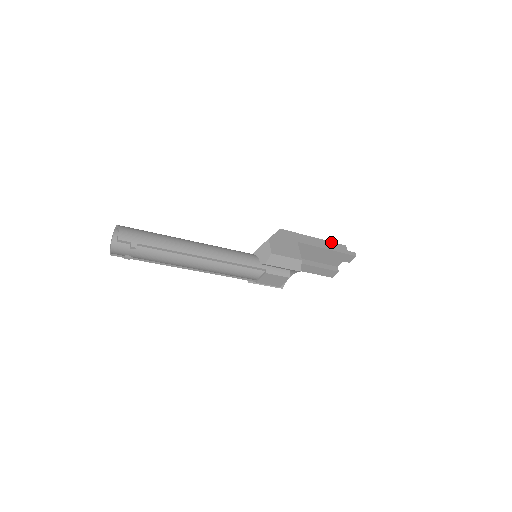
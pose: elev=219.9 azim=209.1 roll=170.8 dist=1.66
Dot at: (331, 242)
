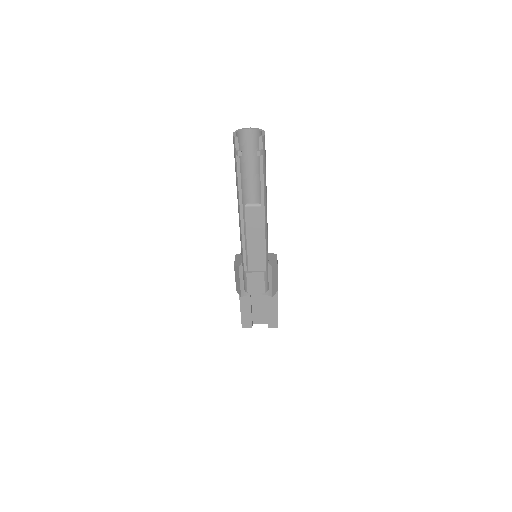
Dot at: occluded
